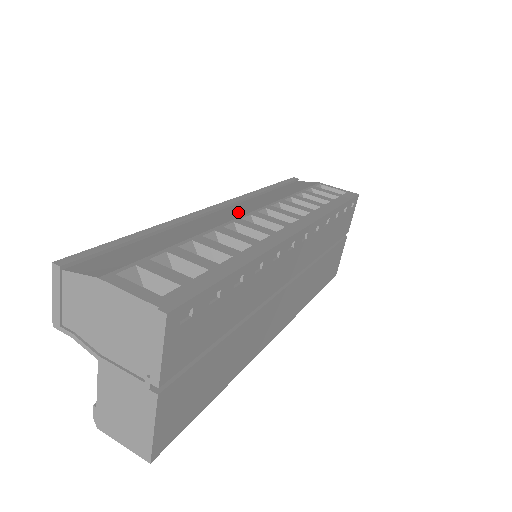
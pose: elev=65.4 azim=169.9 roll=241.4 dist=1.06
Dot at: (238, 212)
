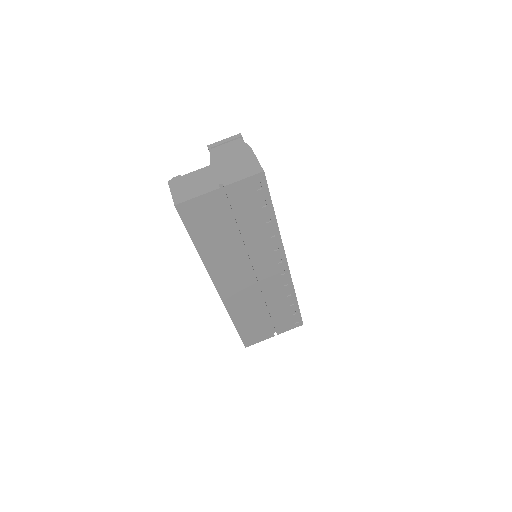
Dot at: occluded
